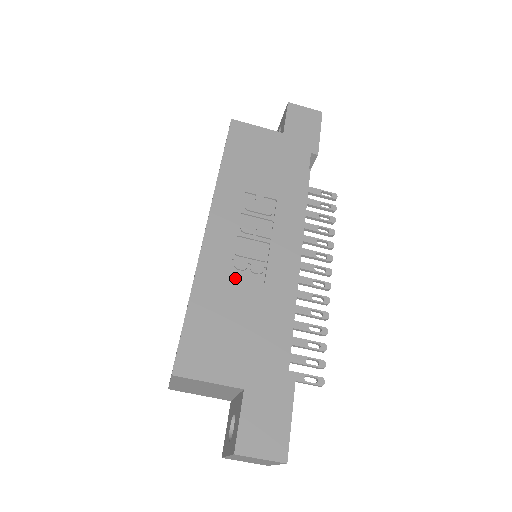
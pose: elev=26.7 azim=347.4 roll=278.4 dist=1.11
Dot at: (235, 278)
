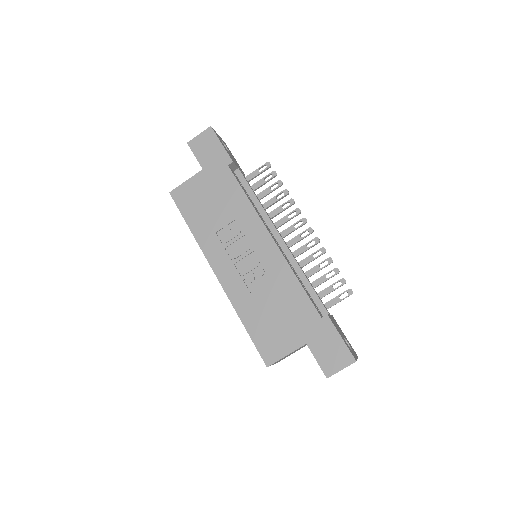
Dot at: (254, 289)
